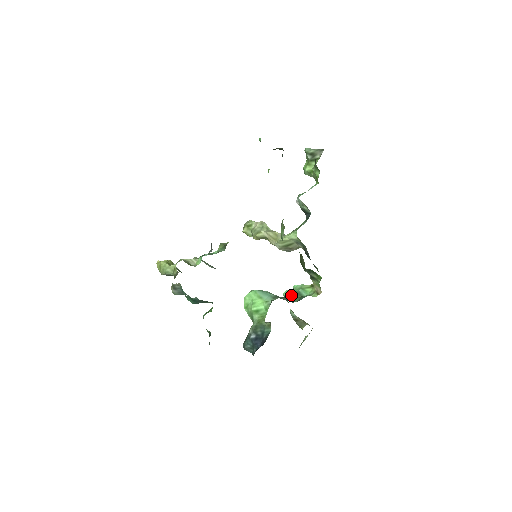
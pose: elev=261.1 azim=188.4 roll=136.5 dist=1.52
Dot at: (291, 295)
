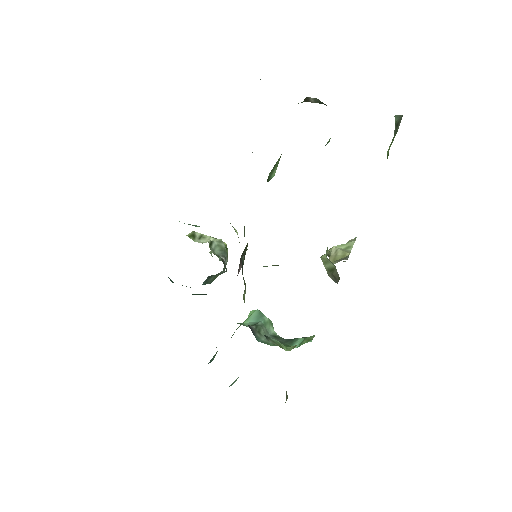
Dot at: occluded
